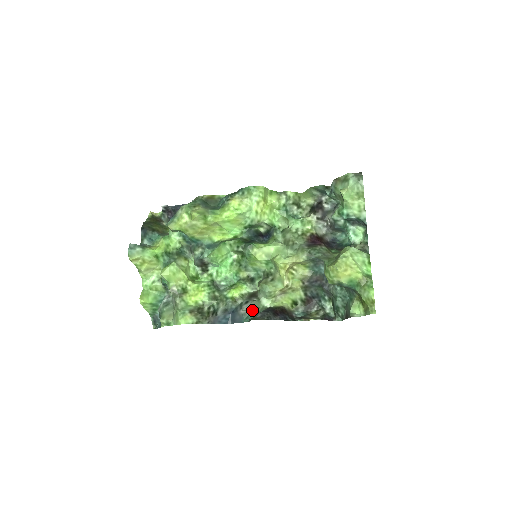
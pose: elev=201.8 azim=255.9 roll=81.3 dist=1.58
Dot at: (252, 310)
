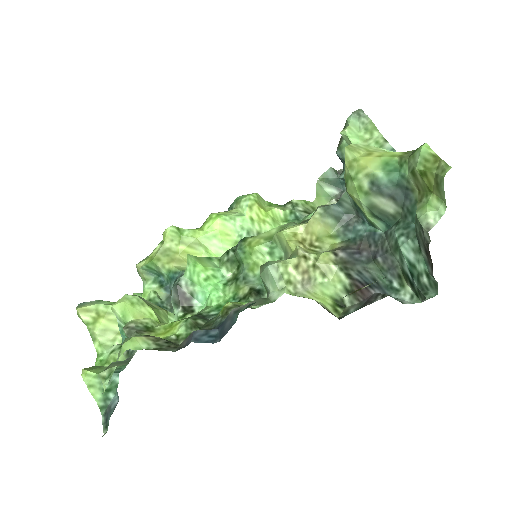
Dot at: (251, 304)
